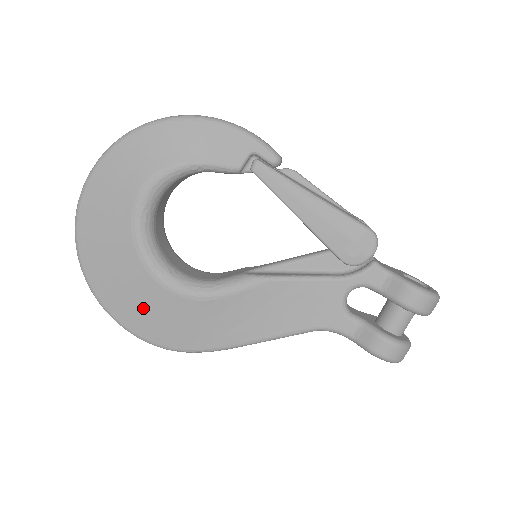
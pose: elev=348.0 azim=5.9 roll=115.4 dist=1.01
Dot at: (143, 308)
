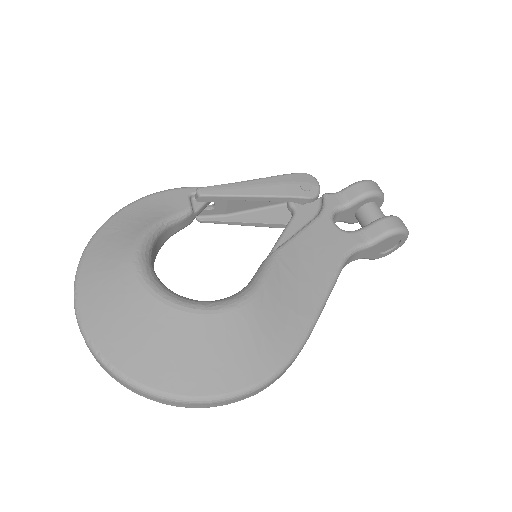
Dot at: (216, 354)
